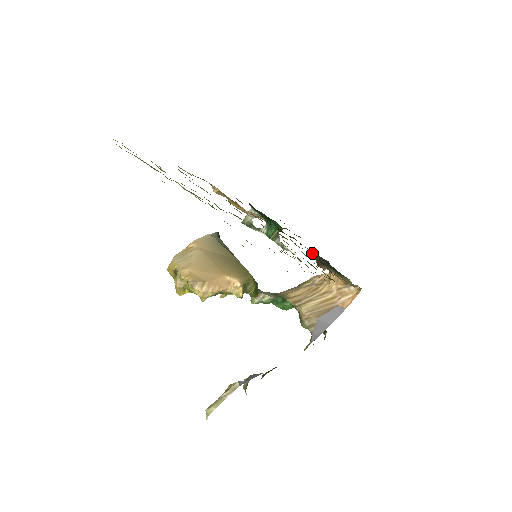
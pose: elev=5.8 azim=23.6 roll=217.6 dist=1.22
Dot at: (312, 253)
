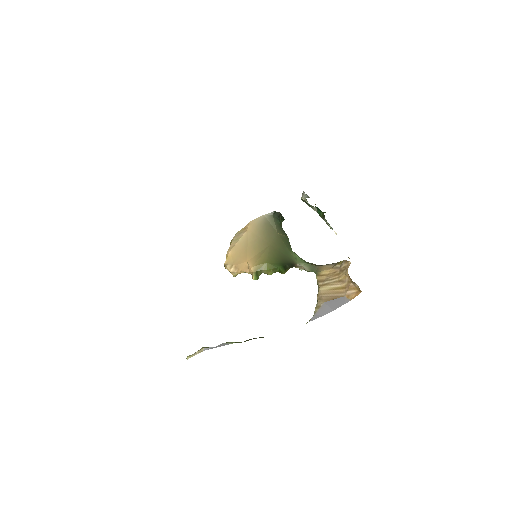
Dot at: occluded
